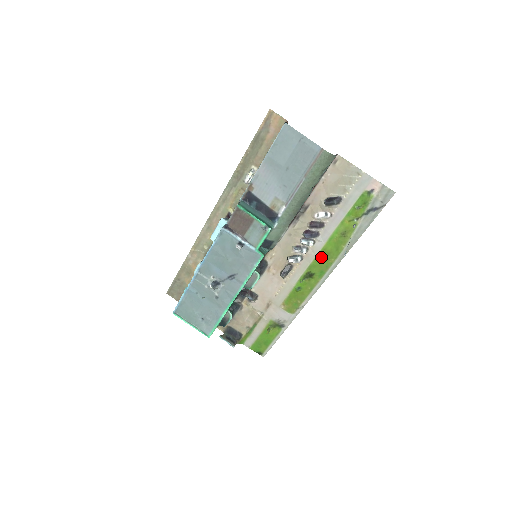
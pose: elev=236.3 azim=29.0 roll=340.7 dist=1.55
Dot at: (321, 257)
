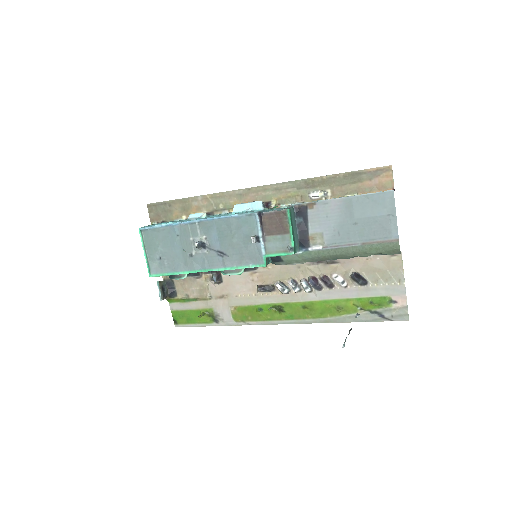
Dot at: (304, 306)
